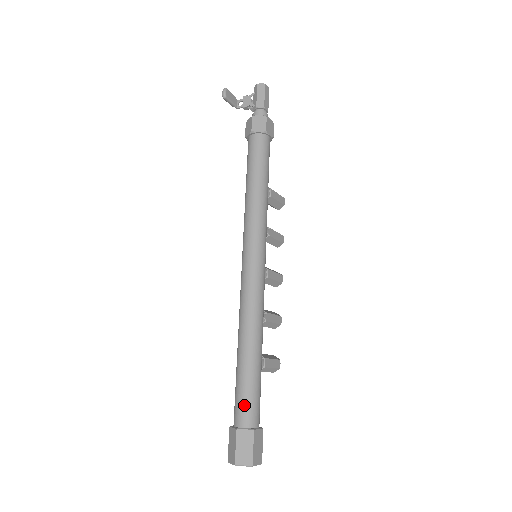
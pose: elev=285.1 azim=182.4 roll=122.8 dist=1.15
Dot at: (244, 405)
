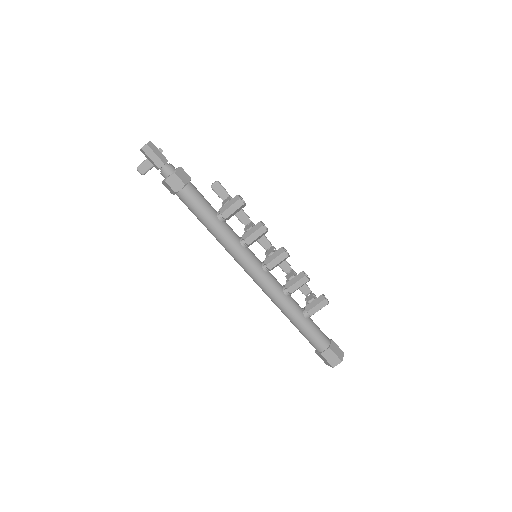
Dot at: occluded
